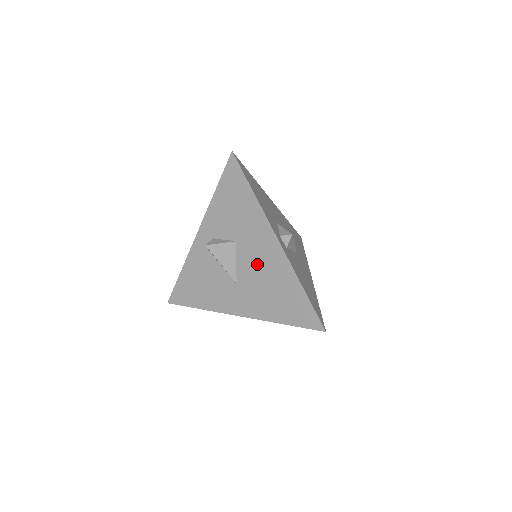
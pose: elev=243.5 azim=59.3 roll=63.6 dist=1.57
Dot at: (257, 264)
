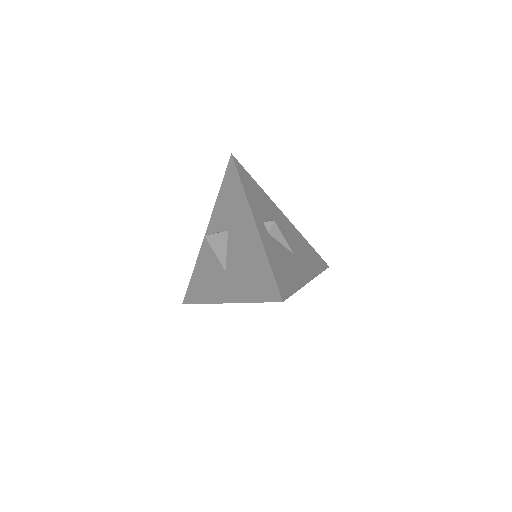
Dot at: (239, 247)
